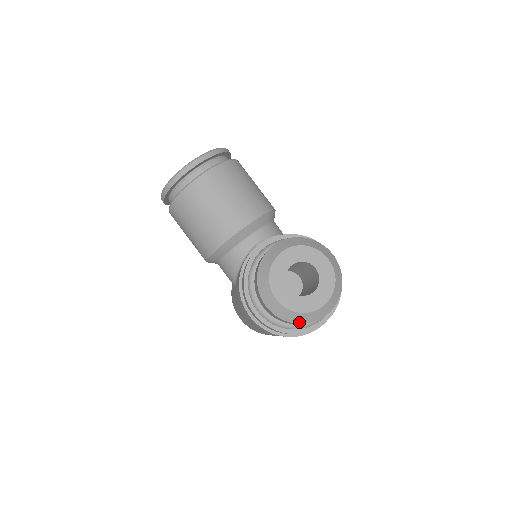
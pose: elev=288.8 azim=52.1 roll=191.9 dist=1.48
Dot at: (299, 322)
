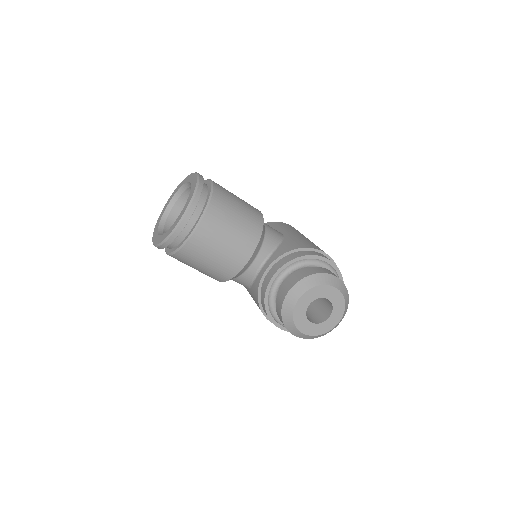
Dot at: occluded
